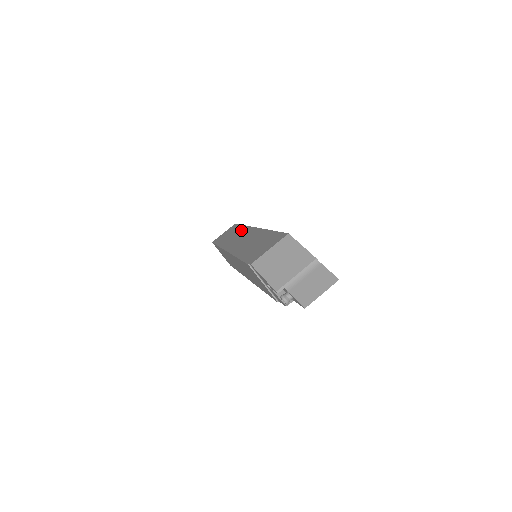
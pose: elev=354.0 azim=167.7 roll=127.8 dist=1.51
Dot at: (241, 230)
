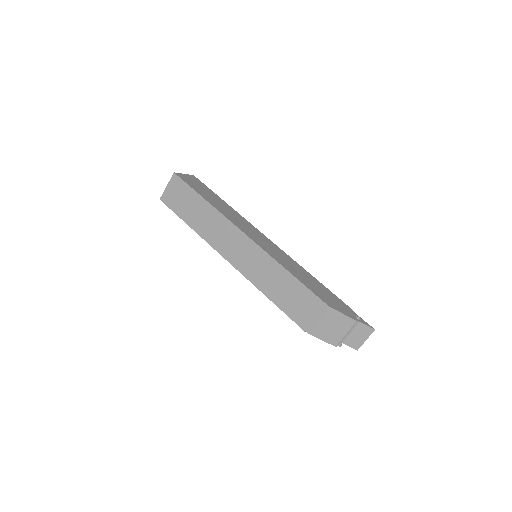
Dot at: (216, 218)
